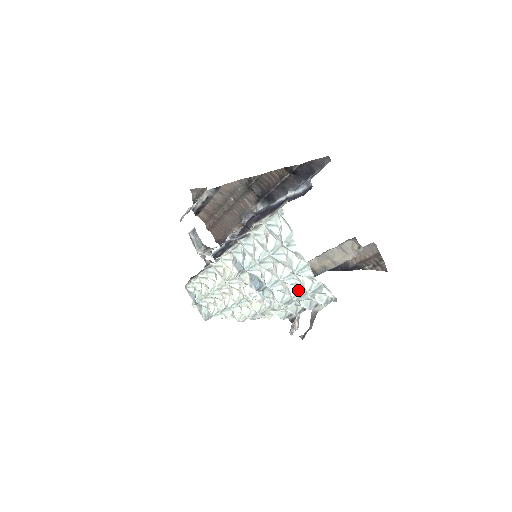
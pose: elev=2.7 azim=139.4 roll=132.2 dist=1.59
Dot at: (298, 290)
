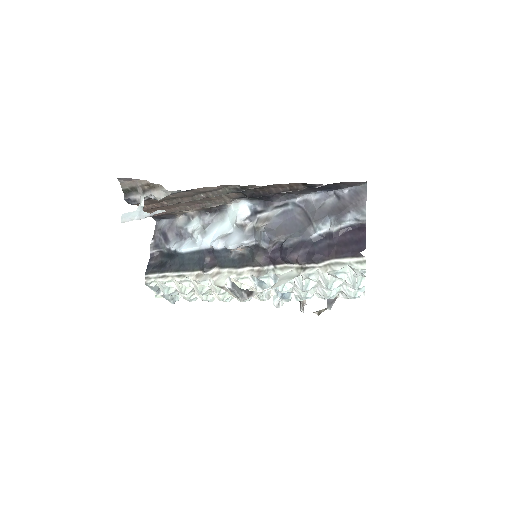
Dot at: occluded
